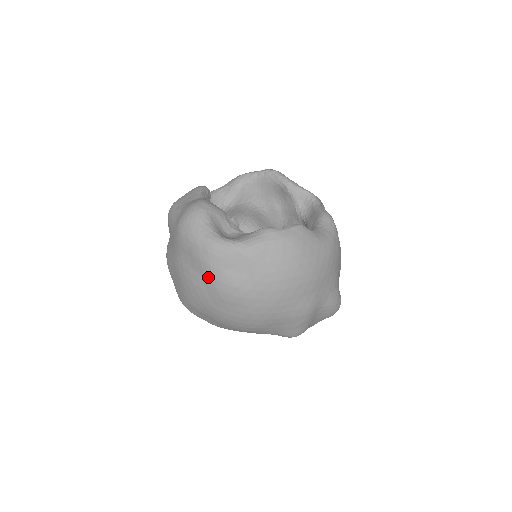
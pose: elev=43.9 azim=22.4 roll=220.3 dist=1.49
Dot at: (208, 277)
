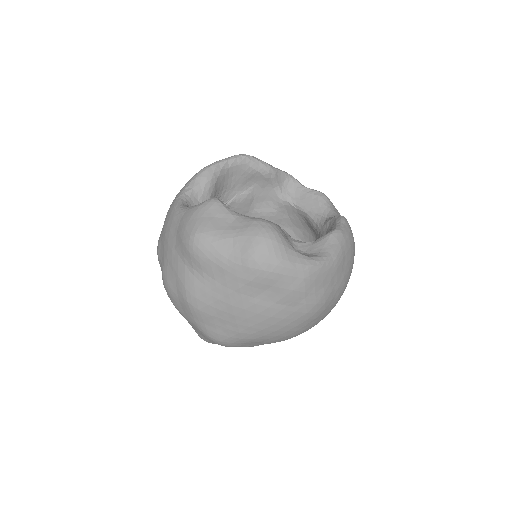
Dot at: (299, 305)
